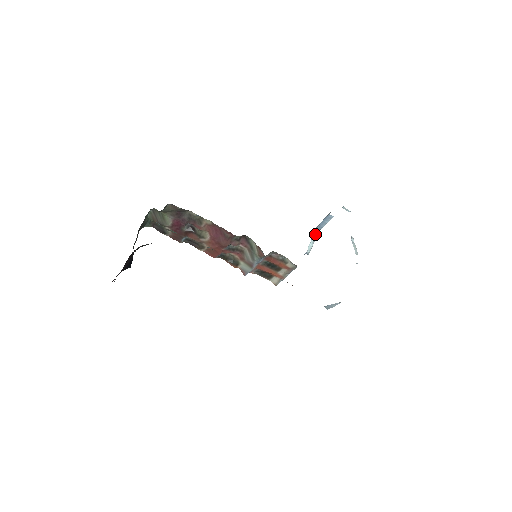
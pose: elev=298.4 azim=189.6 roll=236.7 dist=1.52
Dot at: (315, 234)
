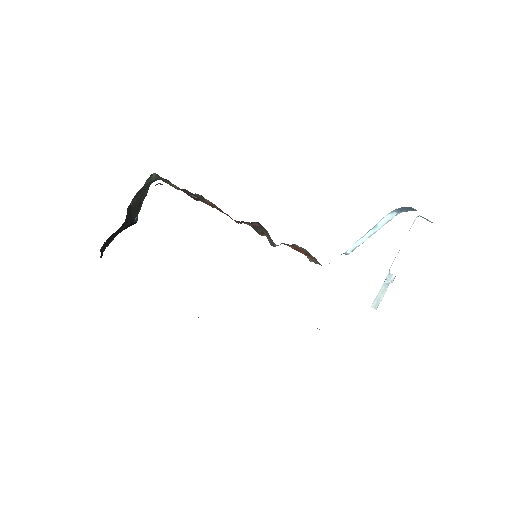
Dot at: (385, 220)
